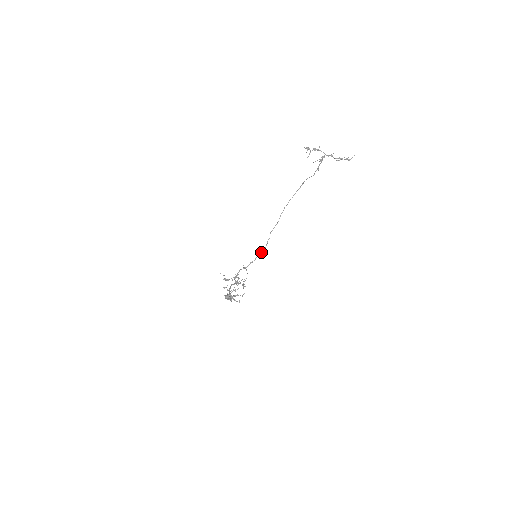
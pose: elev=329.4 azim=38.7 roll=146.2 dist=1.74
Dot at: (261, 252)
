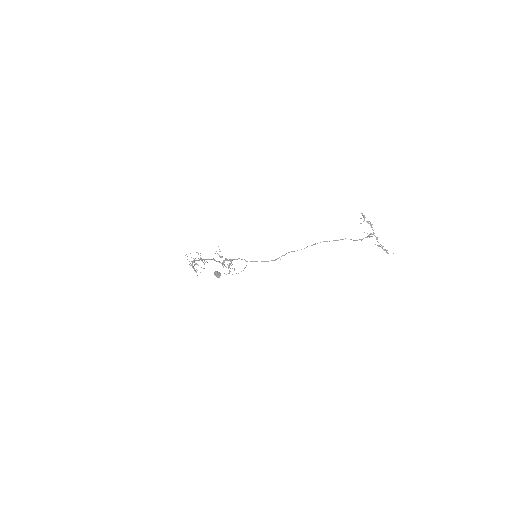
Dot at: occluded
